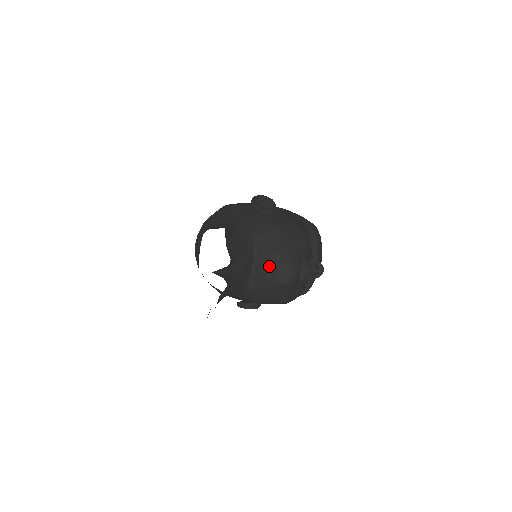
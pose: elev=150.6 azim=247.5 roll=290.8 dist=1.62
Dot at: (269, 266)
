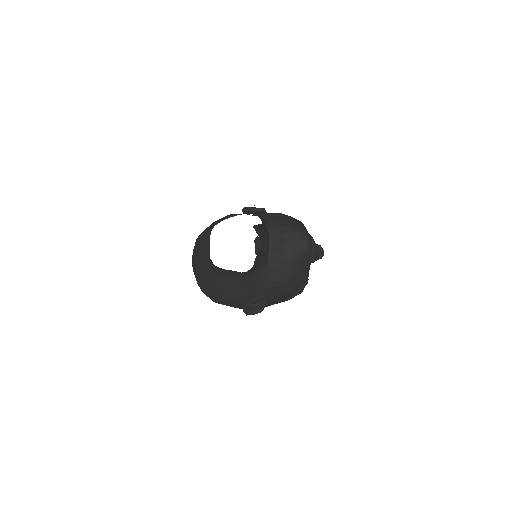
Dot at: (286, 238)
